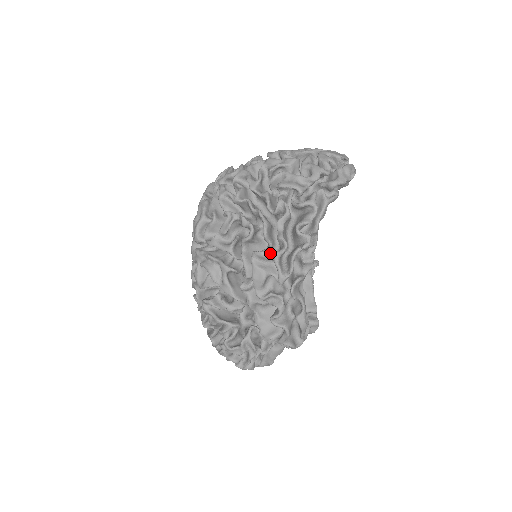
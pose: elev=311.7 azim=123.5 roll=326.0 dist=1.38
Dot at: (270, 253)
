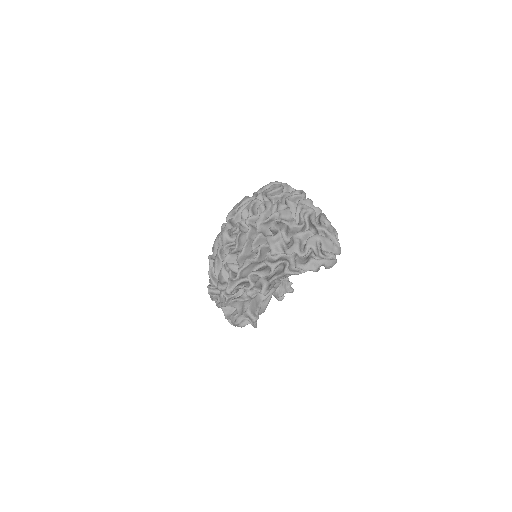
Dot at: (229, 273)
